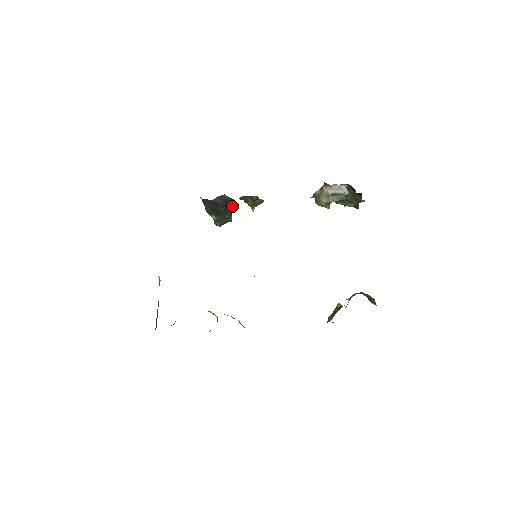
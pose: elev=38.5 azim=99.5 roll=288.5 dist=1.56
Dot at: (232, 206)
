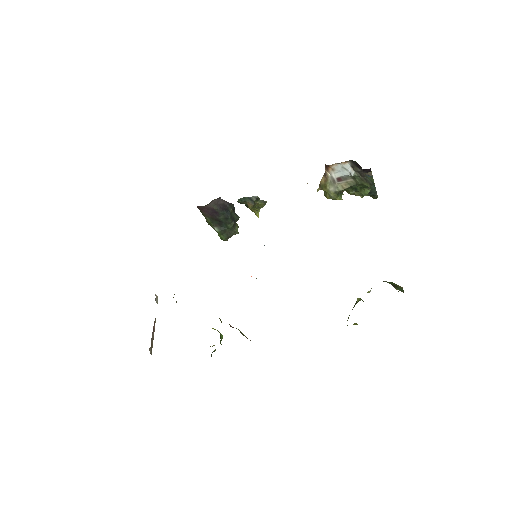
Dot at: (233, 213)
